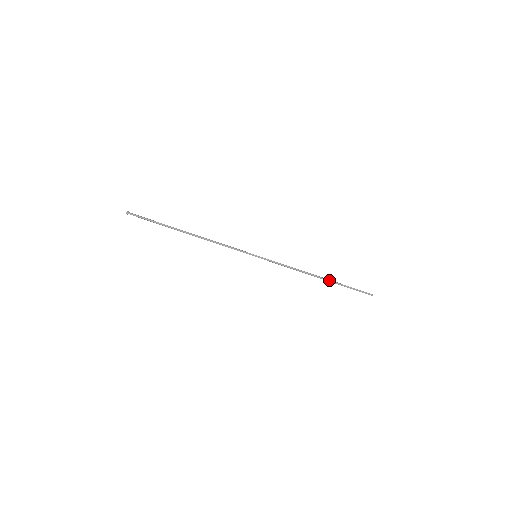
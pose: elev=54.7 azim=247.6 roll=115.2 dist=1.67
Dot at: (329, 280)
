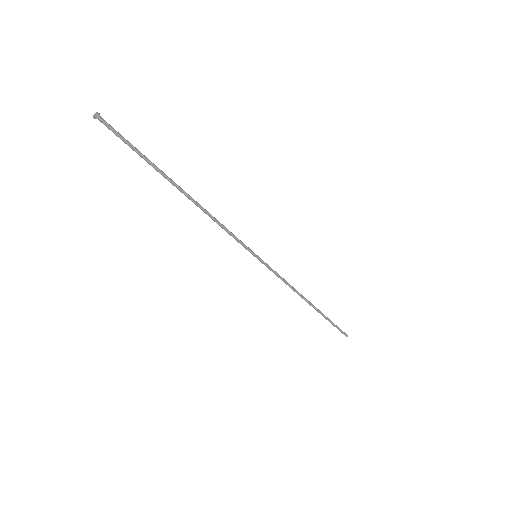
Dot at: (318, 310)
